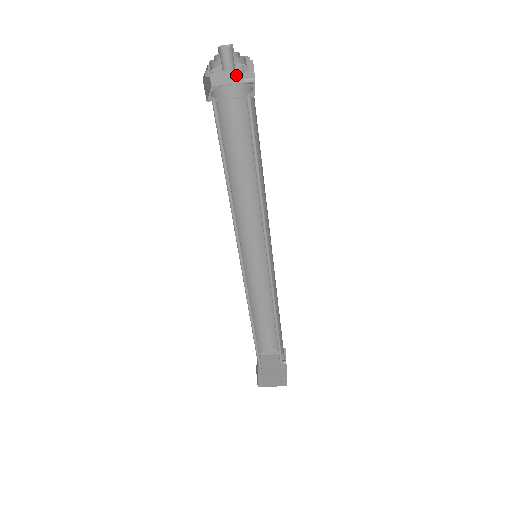
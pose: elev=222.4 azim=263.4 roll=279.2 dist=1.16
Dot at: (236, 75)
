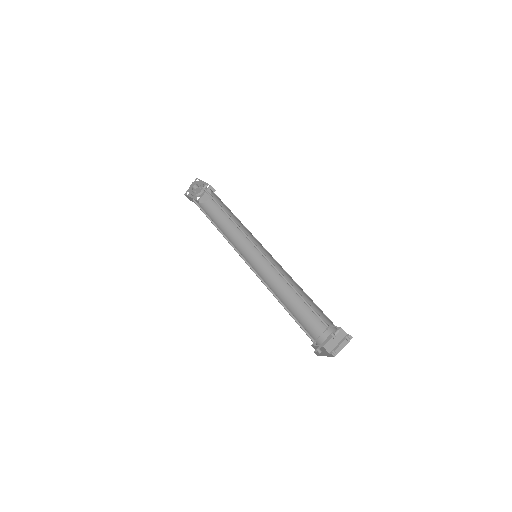
Dot at: occluded
